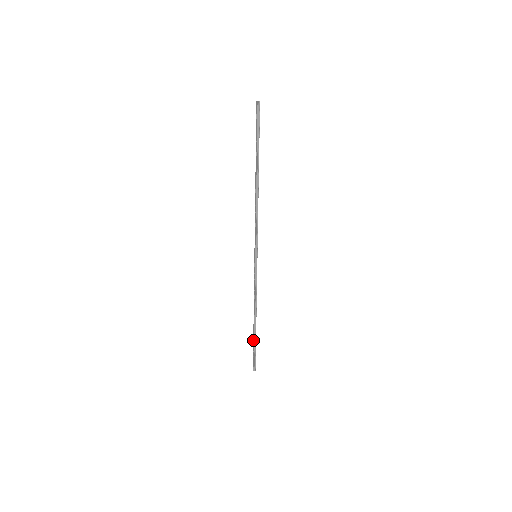
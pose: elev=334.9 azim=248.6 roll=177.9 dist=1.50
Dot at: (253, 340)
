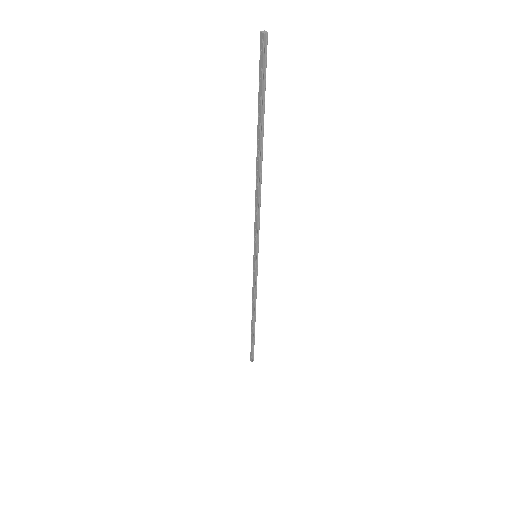
Dot at: (251, 336)
